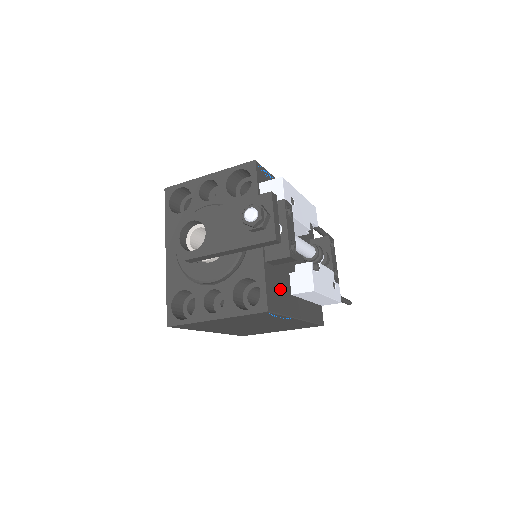
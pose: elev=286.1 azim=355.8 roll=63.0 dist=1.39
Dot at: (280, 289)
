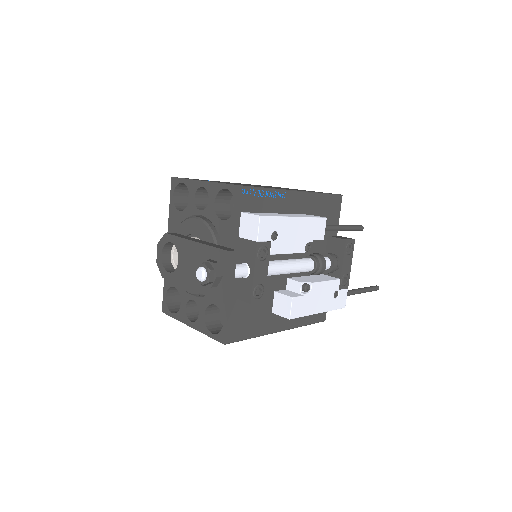
Dot at: (253, 314)
